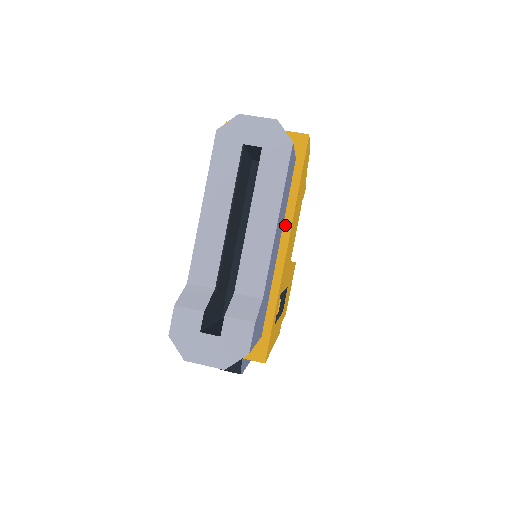
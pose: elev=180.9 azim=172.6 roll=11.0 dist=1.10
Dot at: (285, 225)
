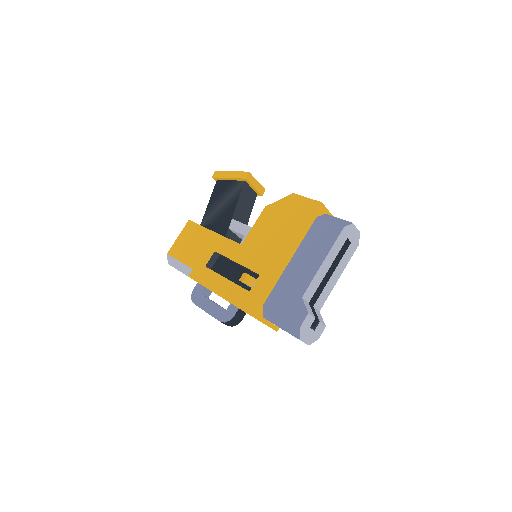
Dot at: occluded
